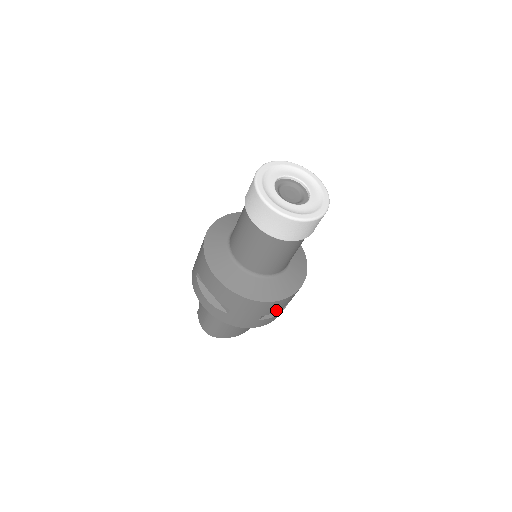
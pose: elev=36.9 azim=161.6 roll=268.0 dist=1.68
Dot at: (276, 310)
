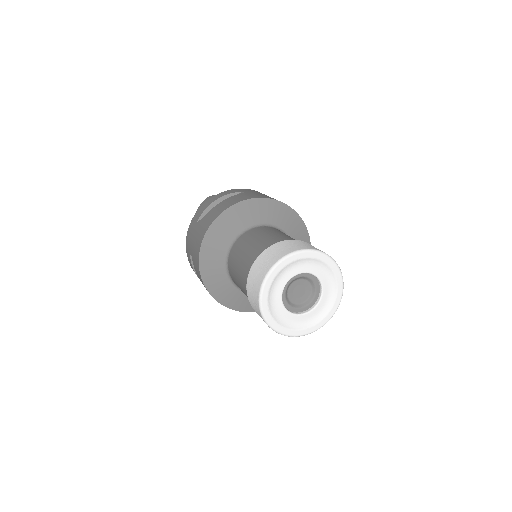
Dot at: occluded
